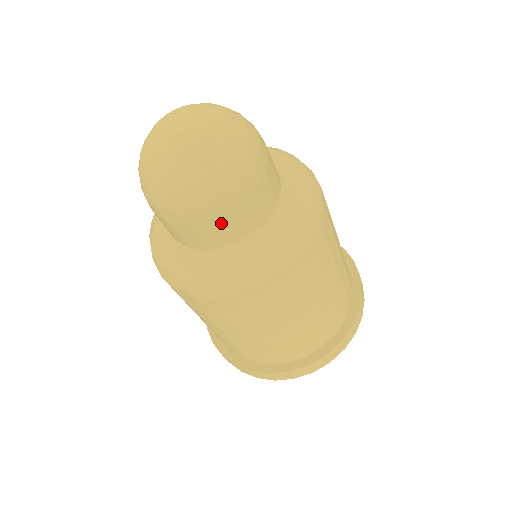
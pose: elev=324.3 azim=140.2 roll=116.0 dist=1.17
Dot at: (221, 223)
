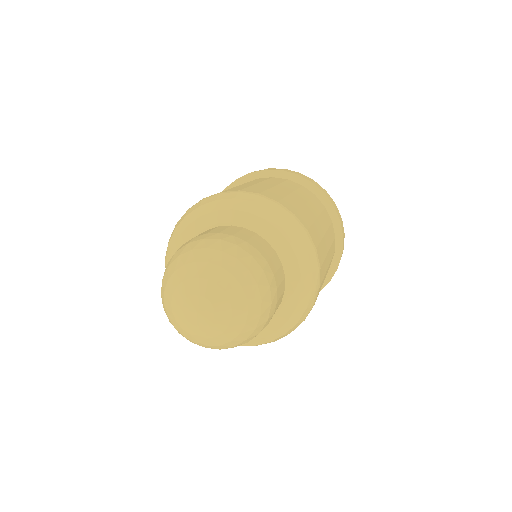
Dot at: occluded
